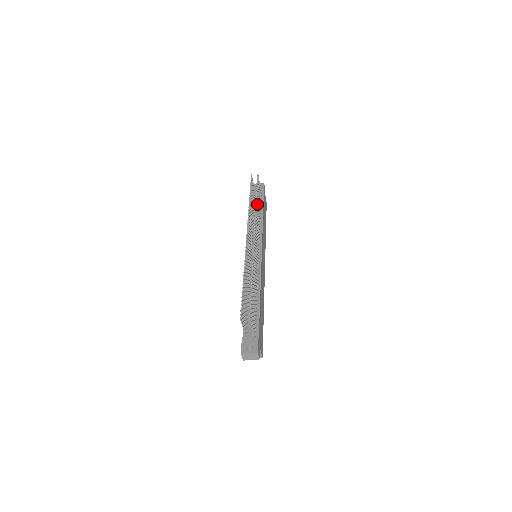
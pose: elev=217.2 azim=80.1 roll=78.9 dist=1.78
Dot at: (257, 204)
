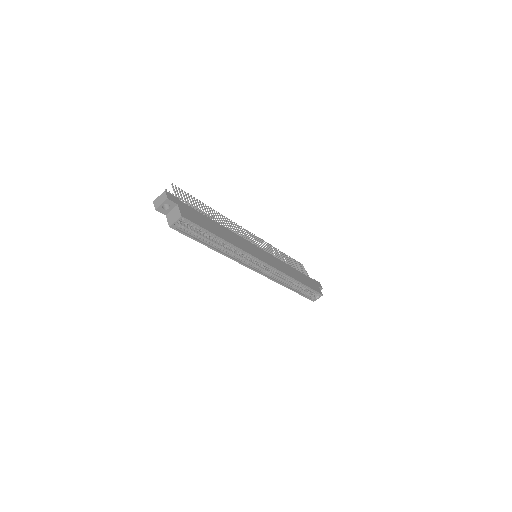
Dot at: (280, 253)
